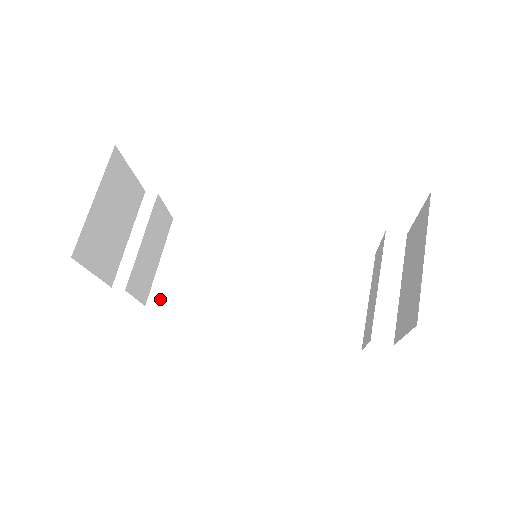
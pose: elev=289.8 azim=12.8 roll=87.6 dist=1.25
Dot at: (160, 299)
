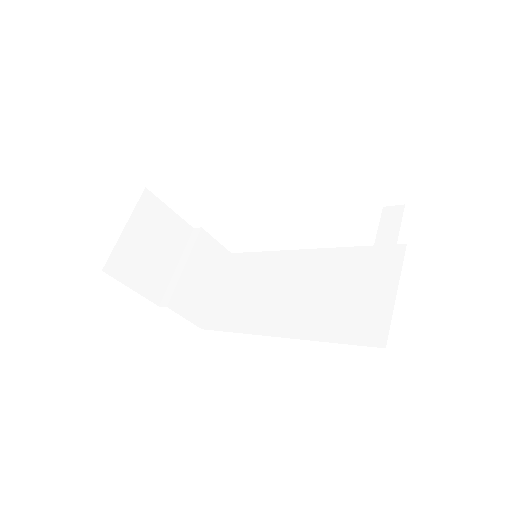
Dot at: (213, 321)
